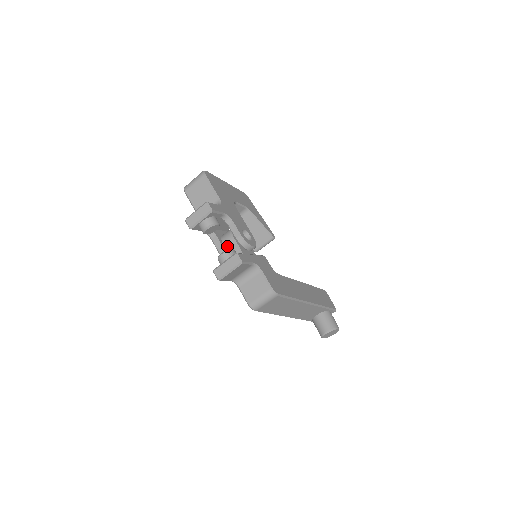
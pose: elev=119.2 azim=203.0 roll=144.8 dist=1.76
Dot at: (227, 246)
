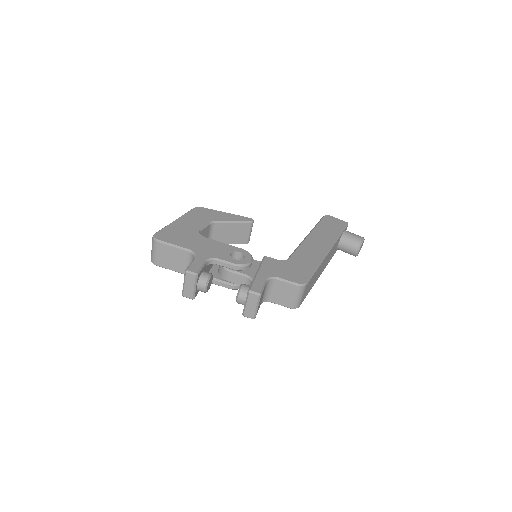
Dot at: (231, 280)
